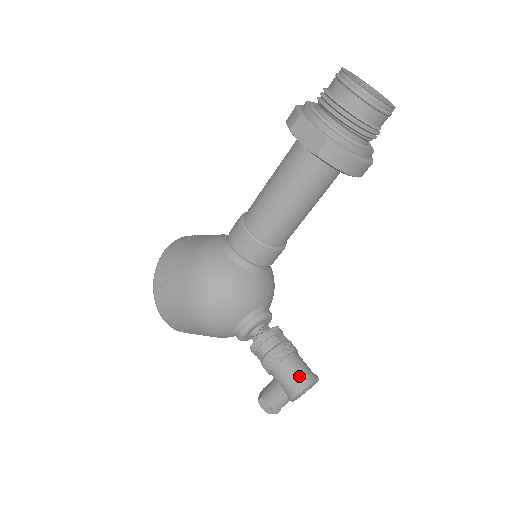
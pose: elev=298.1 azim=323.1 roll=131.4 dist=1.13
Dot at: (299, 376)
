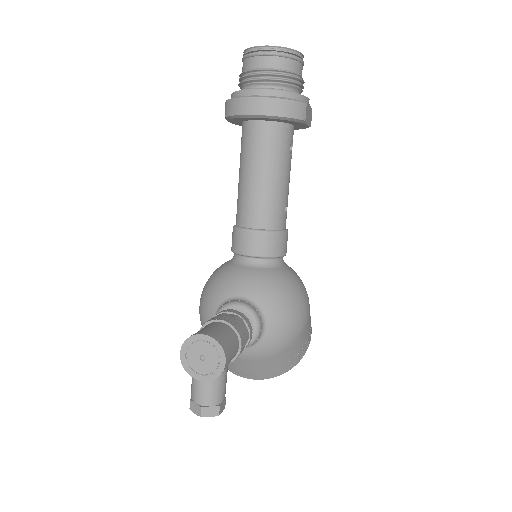
Dot at: occluded
